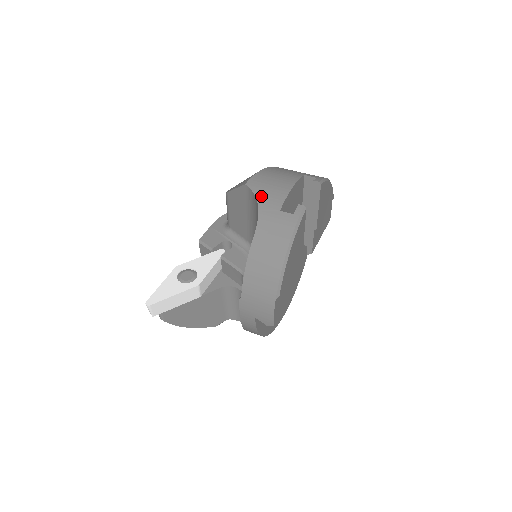
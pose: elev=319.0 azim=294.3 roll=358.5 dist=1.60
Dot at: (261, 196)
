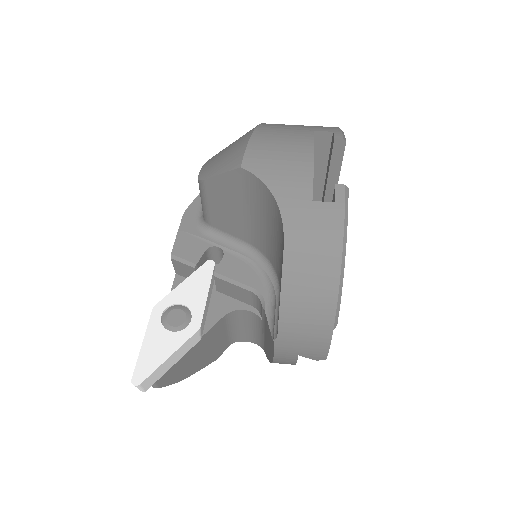
Dot at: (274, 182)
